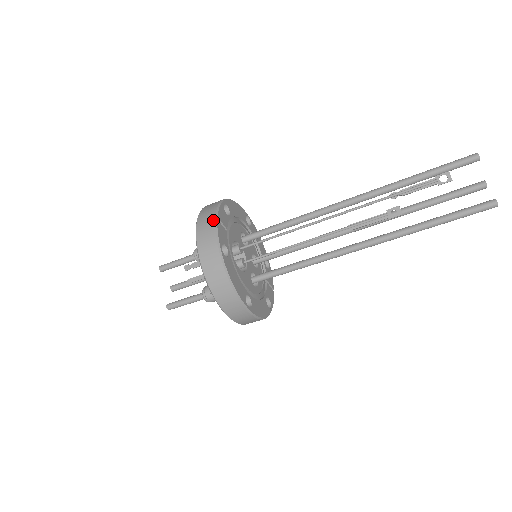
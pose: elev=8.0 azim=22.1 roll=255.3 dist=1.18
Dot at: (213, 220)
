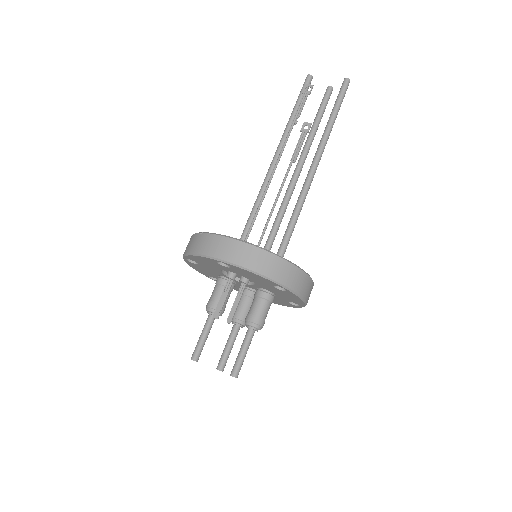
Dot at: (201, 235)
